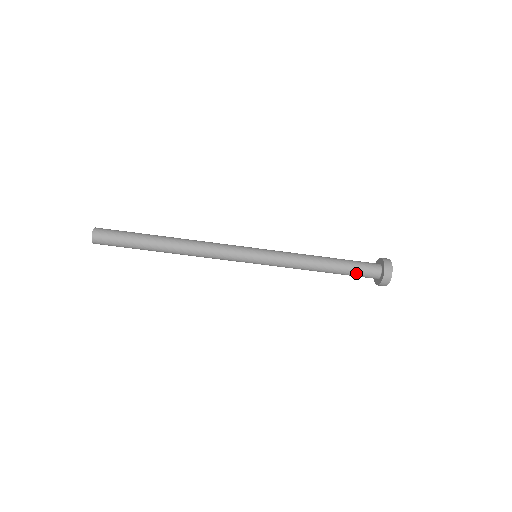
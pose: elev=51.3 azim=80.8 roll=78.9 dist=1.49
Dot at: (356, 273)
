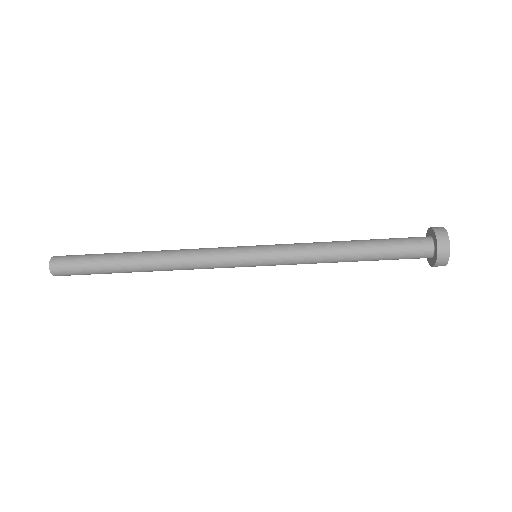
Dot at: (395, 259)
